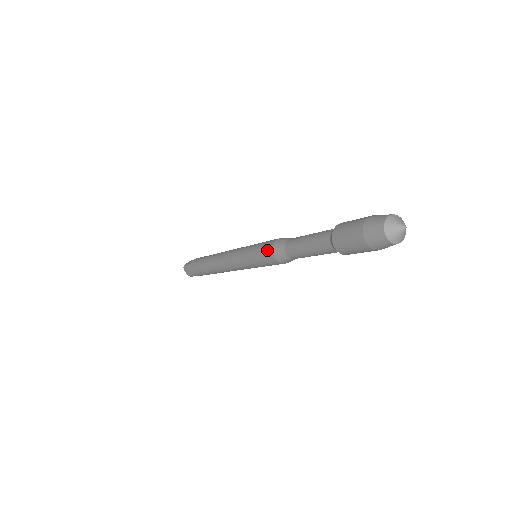
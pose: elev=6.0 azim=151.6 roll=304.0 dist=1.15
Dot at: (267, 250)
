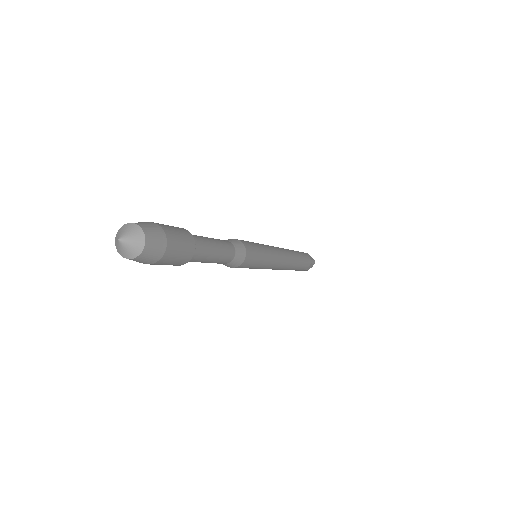
Dot at: occluded
